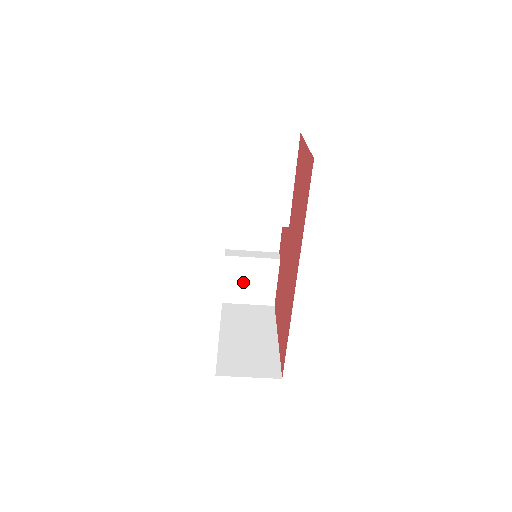
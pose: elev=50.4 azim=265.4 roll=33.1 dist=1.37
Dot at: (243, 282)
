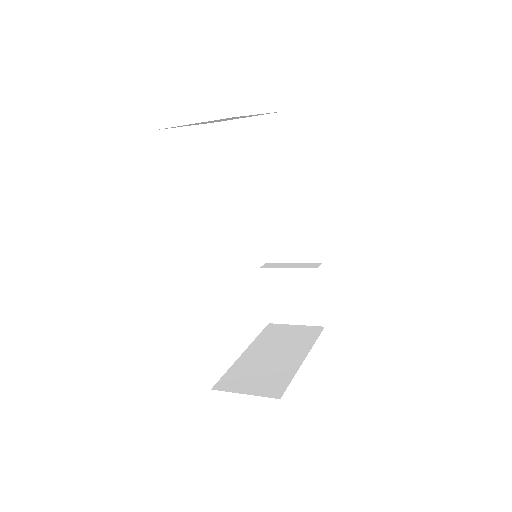
Dot at: (284, 298)
